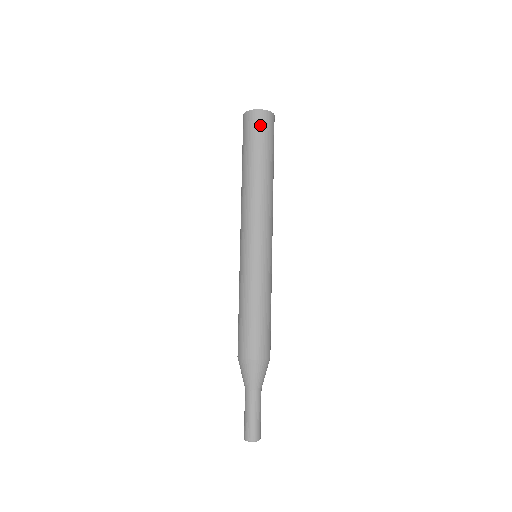
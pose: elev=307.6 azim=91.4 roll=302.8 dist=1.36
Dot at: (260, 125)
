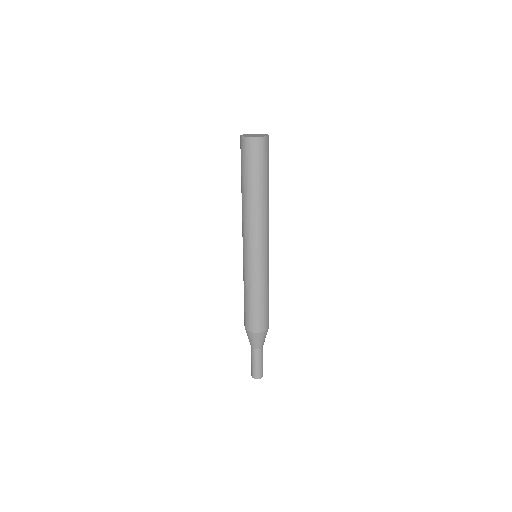
Dot at: (257, 152)
